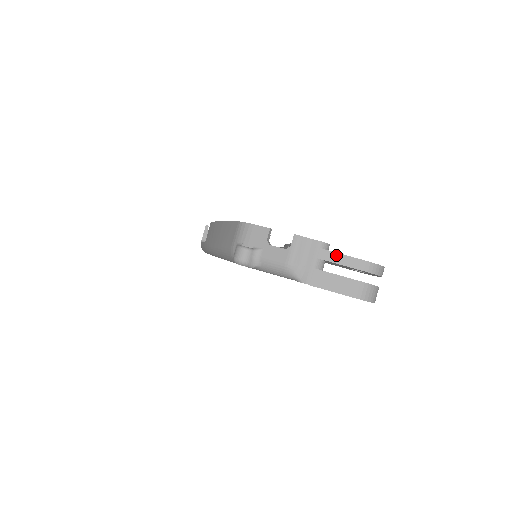
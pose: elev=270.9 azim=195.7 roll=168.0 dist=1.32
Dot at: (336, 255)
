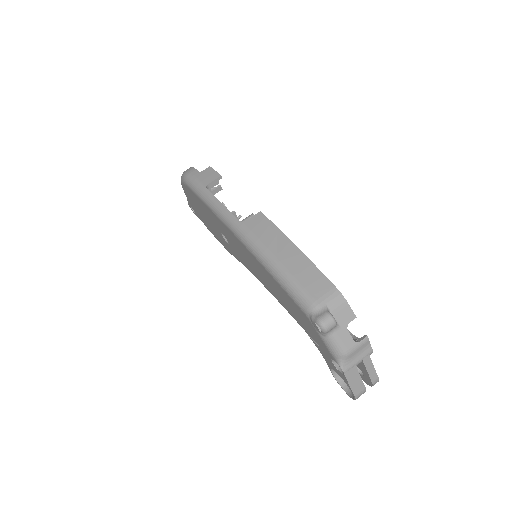
Dot at: (371, 364)
